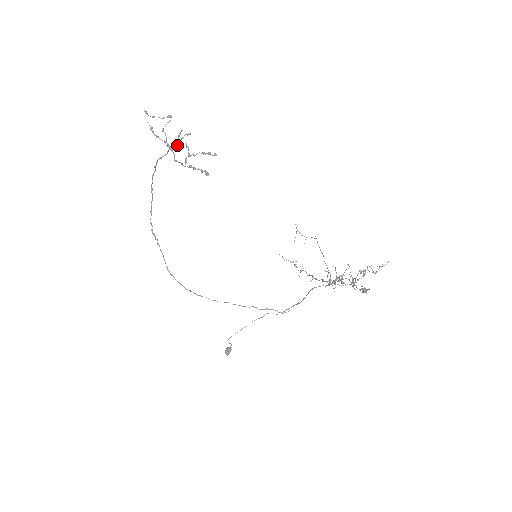
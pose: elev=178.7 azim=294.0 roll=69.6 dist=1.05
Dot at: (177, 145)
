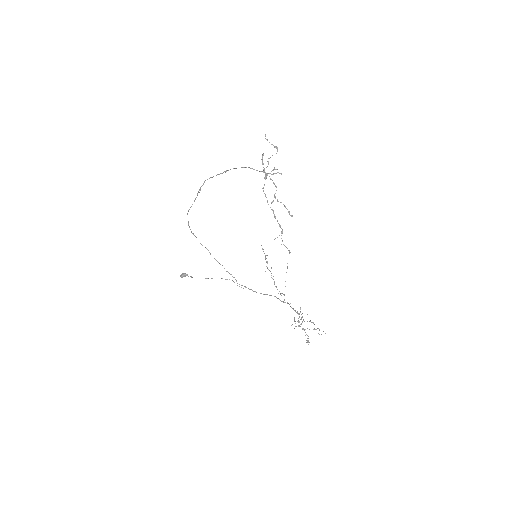
Dot at: occluded
